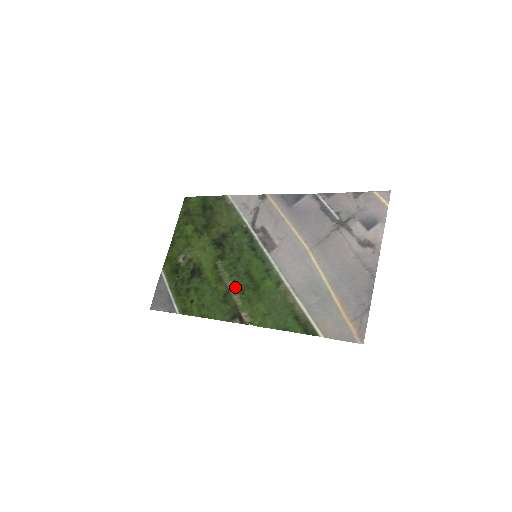
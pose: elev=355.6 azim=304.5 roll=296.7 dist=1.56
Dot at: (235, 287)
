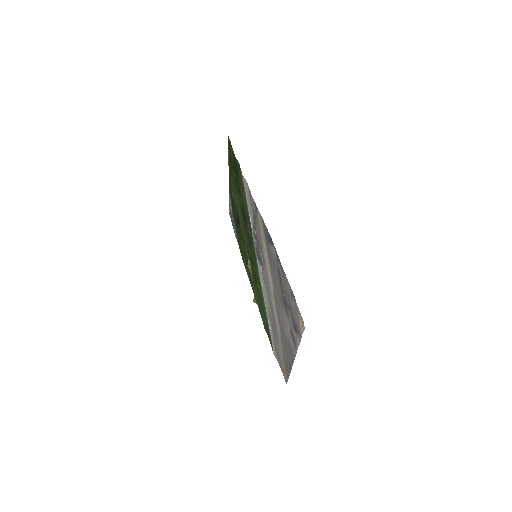
Dot at: (250, 264)
